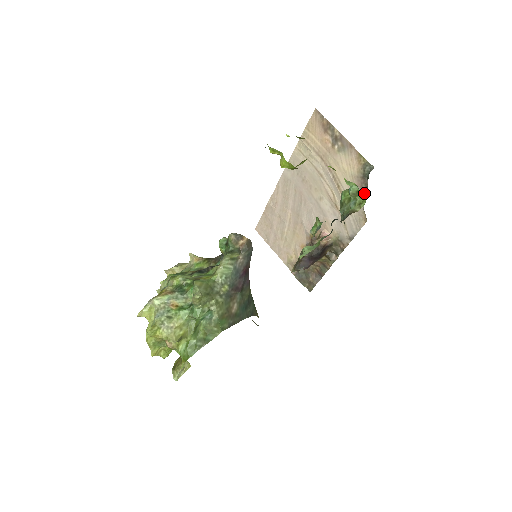
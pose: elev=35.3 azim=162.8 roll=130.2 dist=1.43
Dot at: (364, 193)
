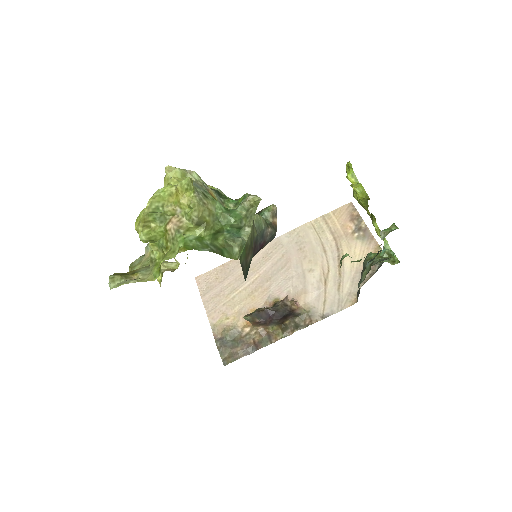
Dot at: (367, 278)
